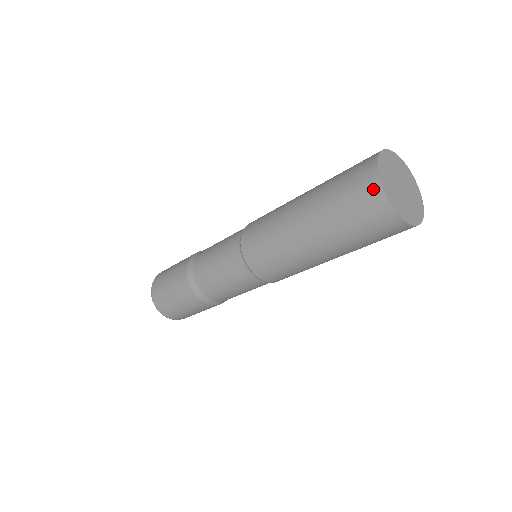
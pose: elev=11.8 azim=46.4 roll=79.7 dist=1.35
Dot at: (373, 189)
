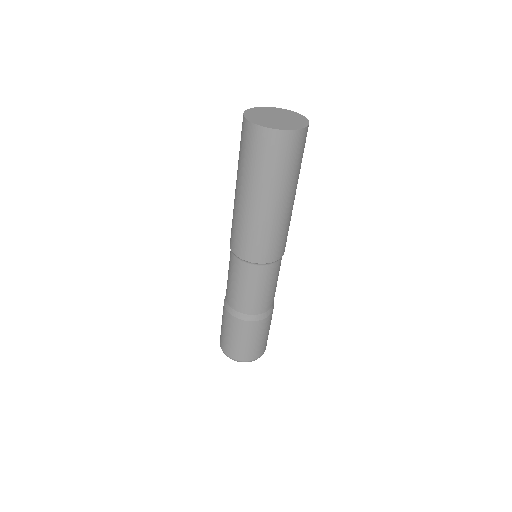
Dot at: (246, 127)
